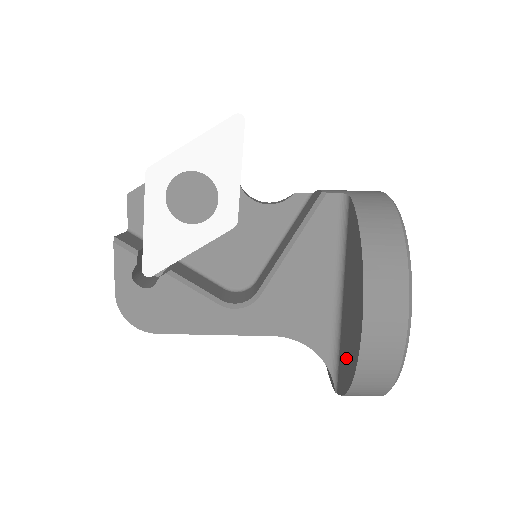
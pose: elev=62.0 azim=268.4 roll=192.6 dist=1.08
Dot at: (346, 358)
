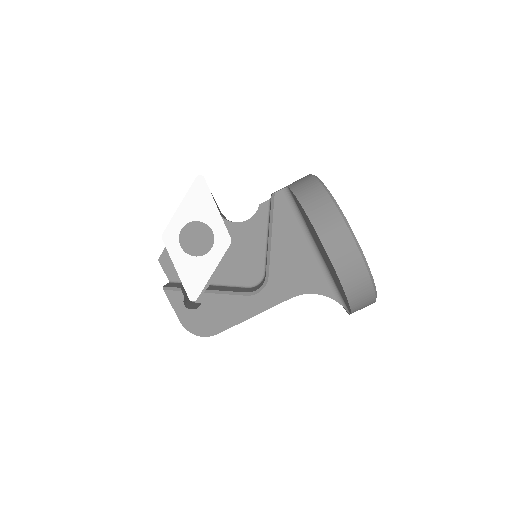
Dot at: (338, 285)
